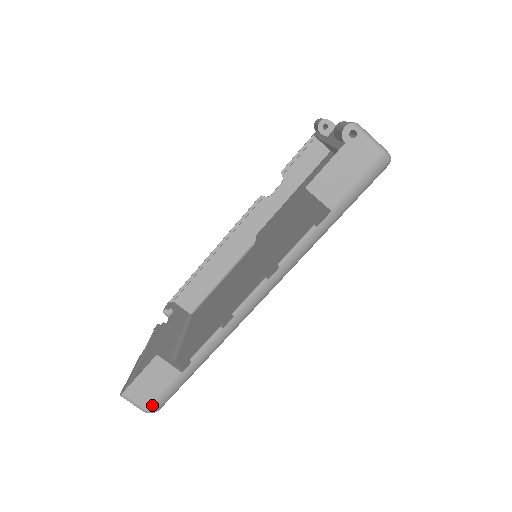
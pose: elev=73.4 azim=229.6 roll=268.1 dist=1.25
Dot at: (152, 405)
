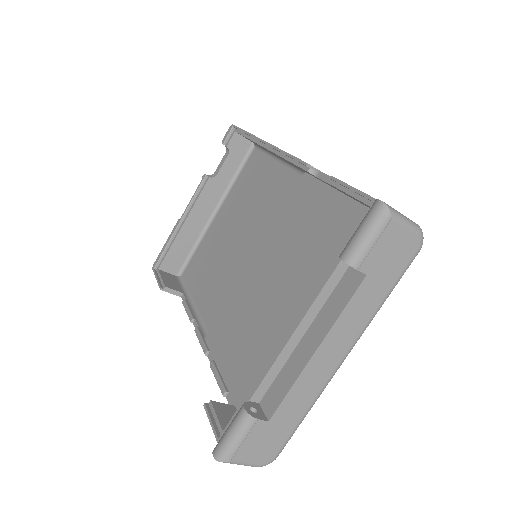
Dot at: occluded
